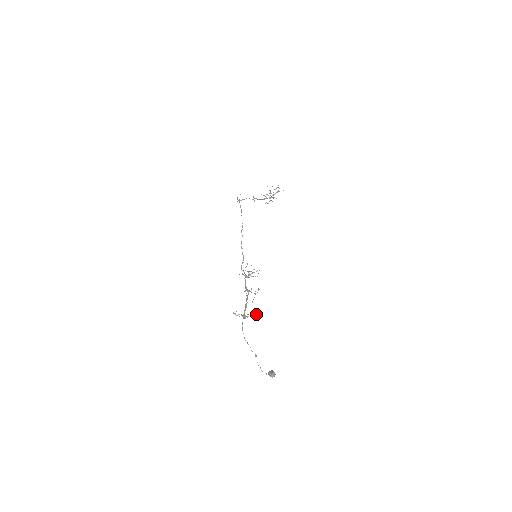
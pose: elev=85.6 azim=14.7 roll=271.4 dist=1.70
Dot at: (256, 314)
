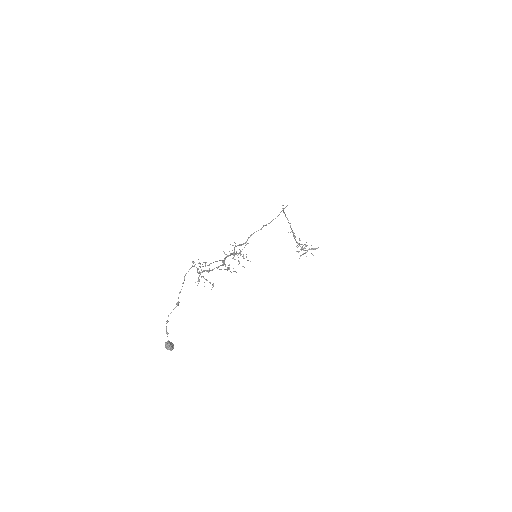
Dot at: (212, 284)
